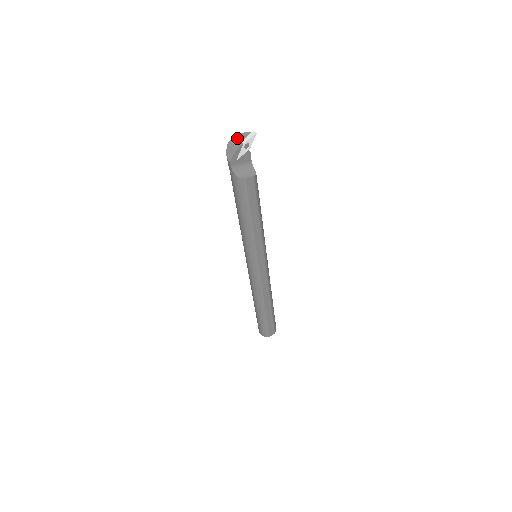
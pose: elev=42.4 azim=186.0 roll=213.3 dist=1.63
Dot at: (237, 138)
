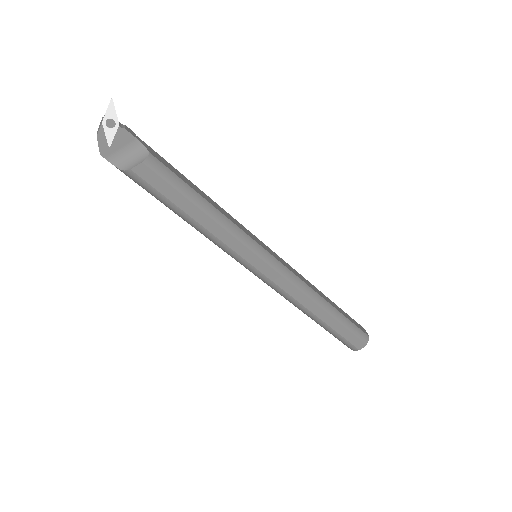
Dot at: occluded
